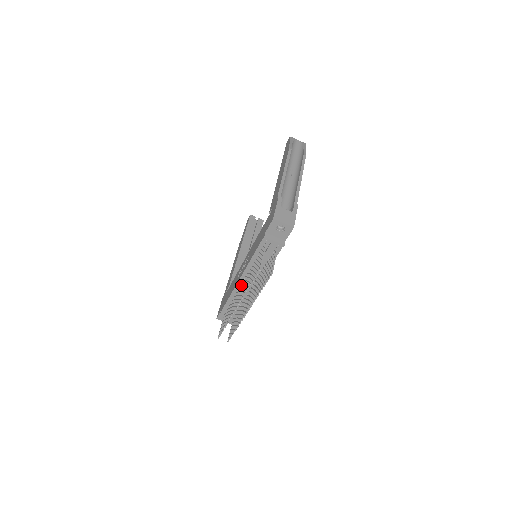
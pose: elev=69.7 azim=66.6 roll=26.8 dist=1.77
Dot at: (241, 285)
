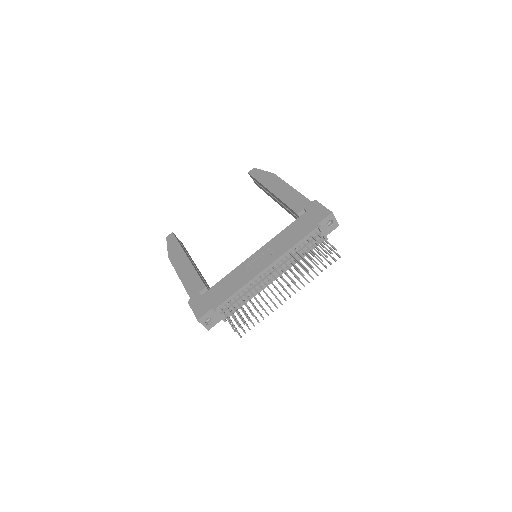
Dot at: occluded
